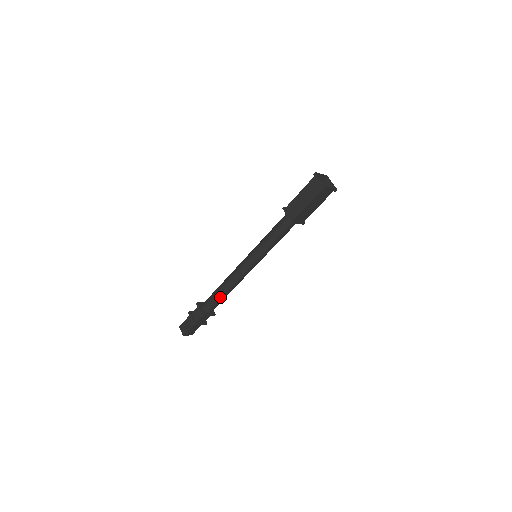
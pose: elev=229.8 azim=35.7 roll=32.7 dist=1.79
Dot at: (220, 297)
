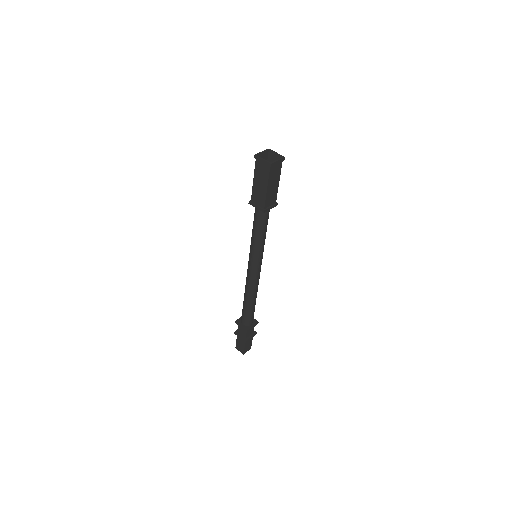
Dot at: (250, 307)
